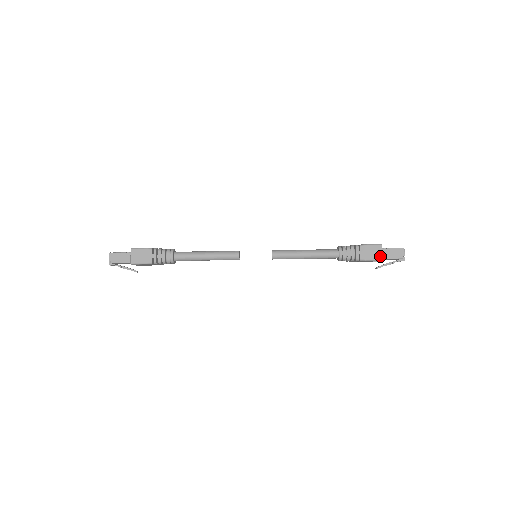
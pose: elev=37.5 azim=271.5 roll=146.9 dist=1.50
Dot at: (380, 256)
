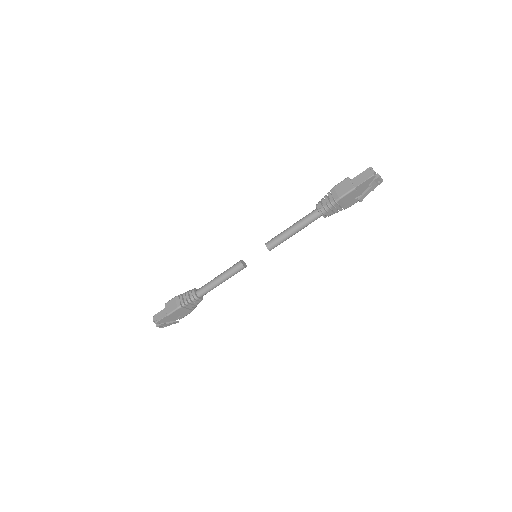
Dot at: (351, 186)
